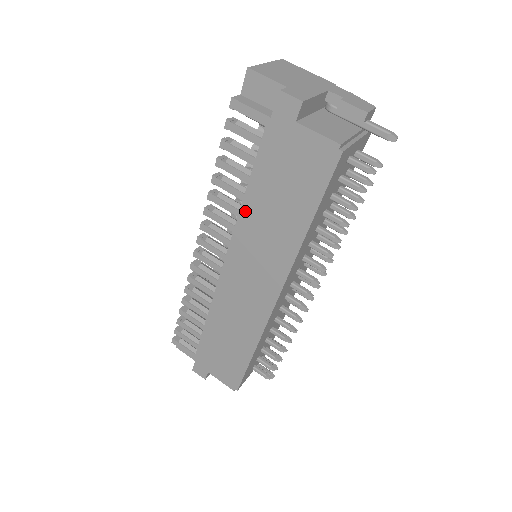
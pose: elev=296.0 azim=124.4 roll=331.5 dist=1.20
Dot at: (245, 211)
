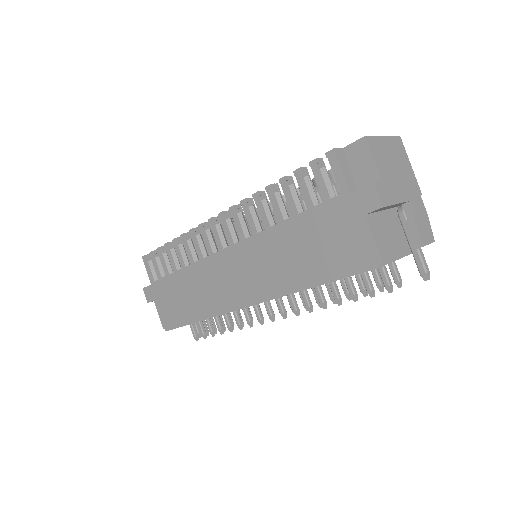
Dot at: (274, 231)
